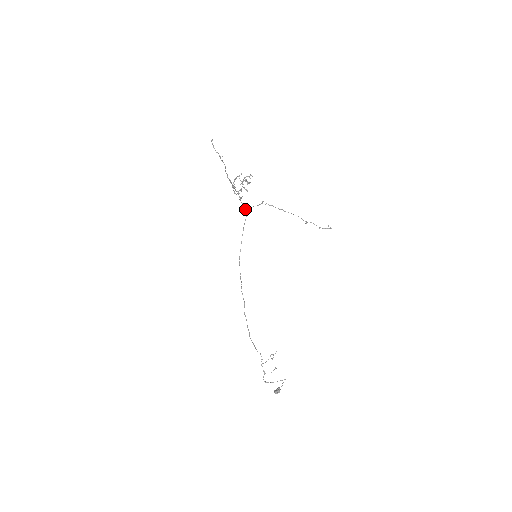
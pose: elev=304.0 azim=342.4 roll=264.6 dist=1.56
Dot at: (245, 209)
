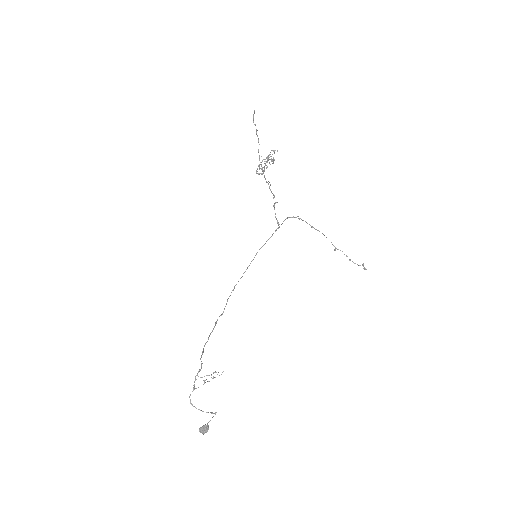
Dot at: (277, 220)
